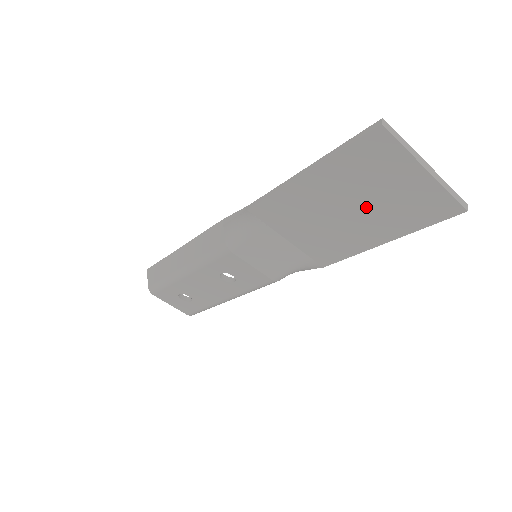
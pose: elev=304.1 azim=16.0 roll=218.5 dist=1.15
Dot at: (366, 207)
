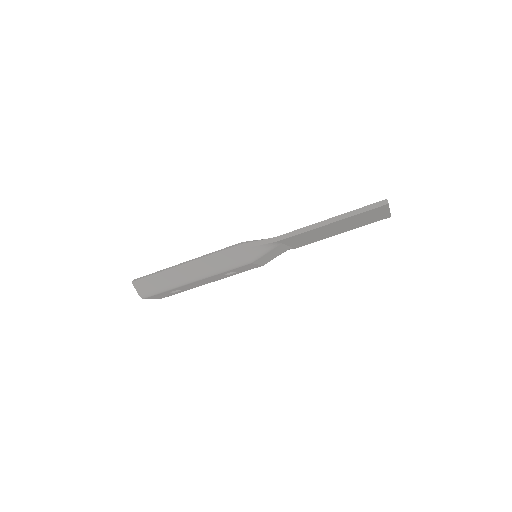
Dot at: (348, 225)
